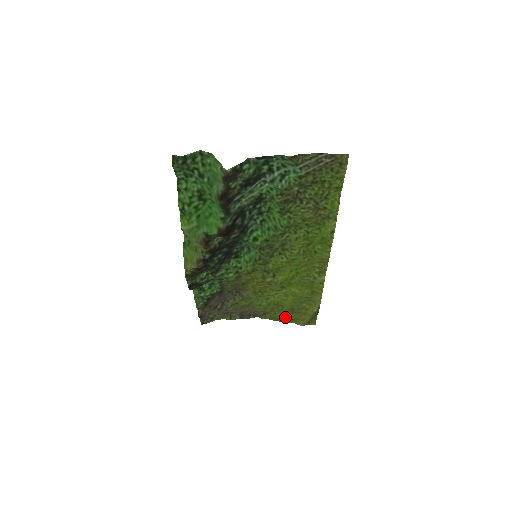
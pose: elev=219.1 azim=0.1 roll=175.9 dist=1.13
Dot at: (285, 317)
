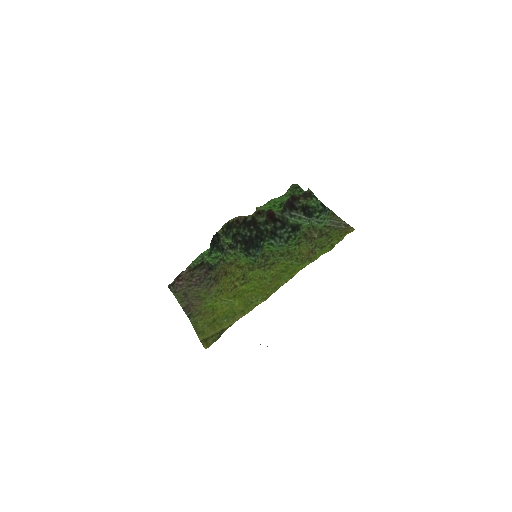
Dot at: (202, 327)
